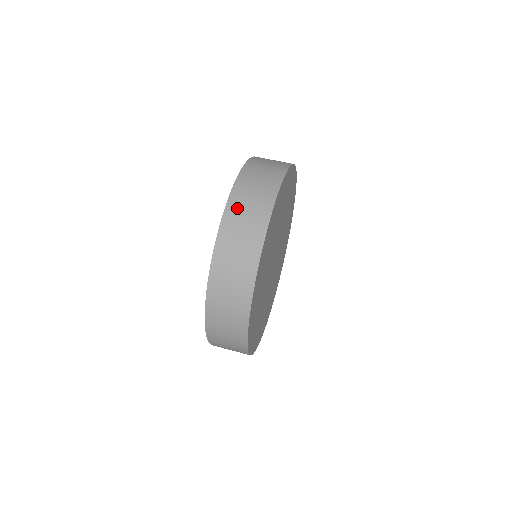
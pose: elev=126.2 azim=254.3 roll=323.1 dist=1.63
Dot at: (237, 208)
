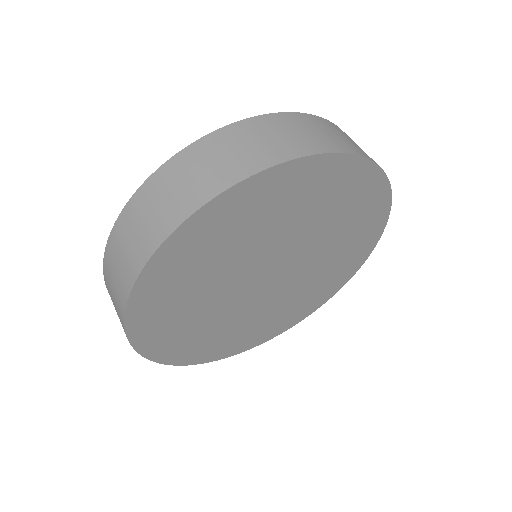
Dot at: (344, 133)
